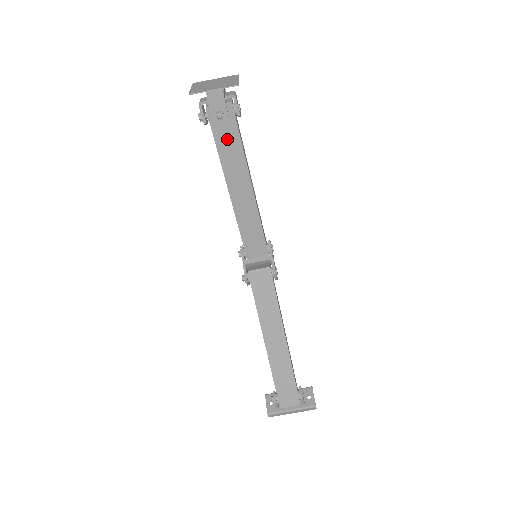
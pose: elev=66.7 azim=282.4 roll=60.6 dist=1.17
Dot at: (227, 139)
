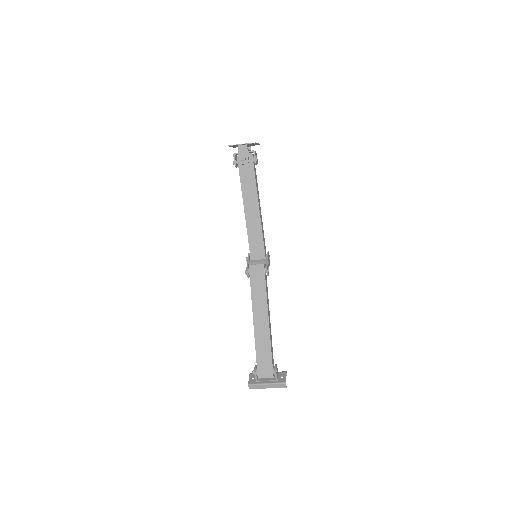
Dot at: (247, 176)
